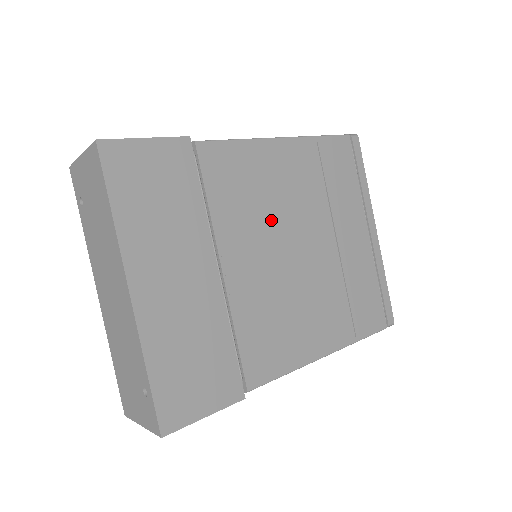
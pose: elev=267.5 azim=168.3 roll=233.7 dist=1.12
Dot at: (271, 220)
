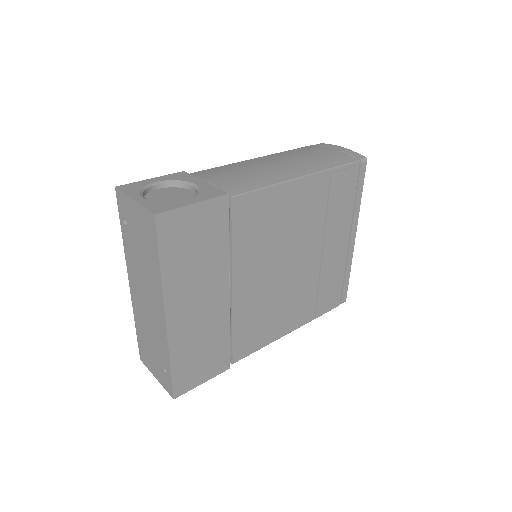
Dot at: (276, 247)
